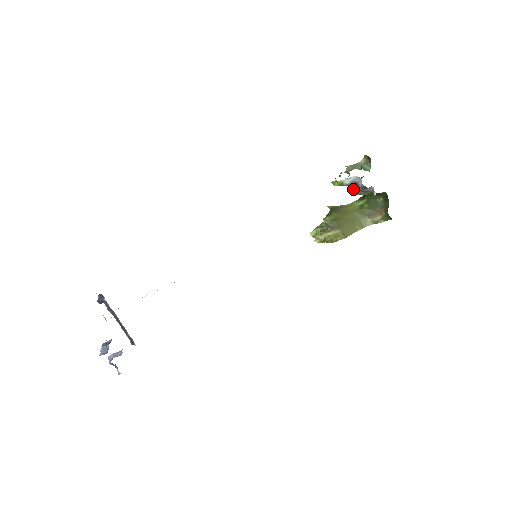
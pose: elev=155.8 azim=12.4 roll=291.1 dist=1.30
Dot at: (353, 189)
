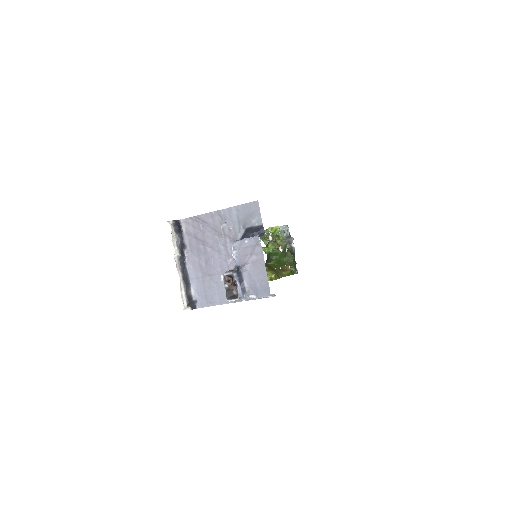
Dot at: (278, 240)
